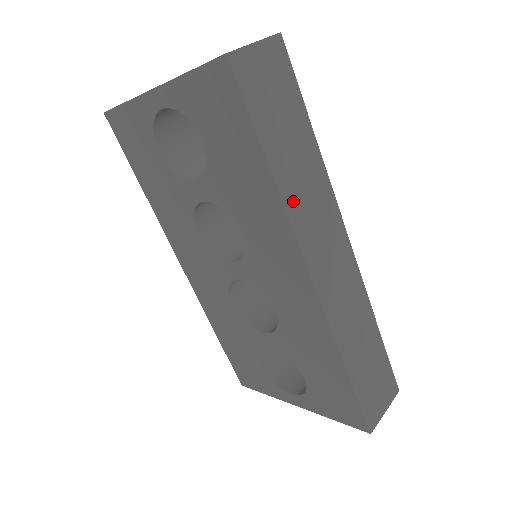
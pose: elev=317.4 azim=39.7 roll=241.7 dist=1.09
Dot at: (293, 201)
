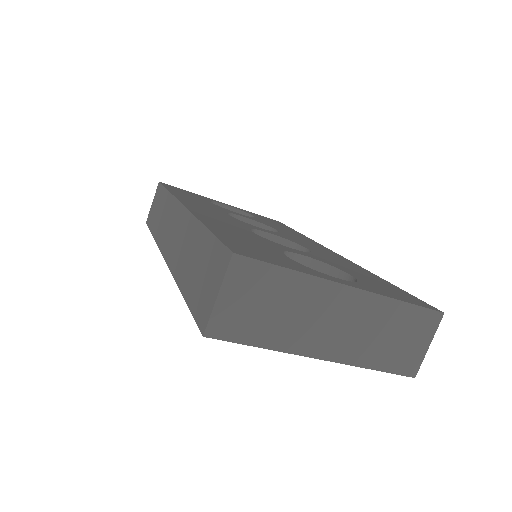
Dot at: occluded
